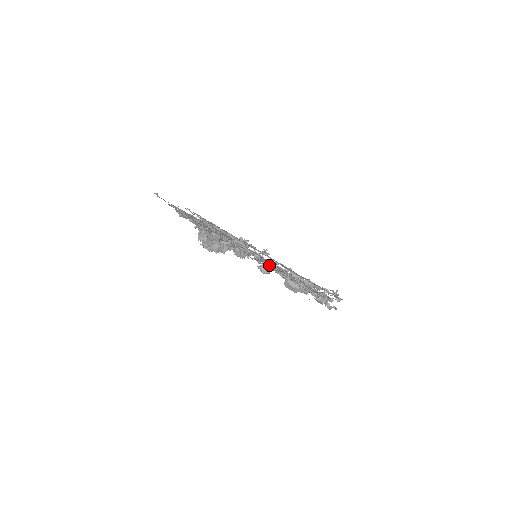
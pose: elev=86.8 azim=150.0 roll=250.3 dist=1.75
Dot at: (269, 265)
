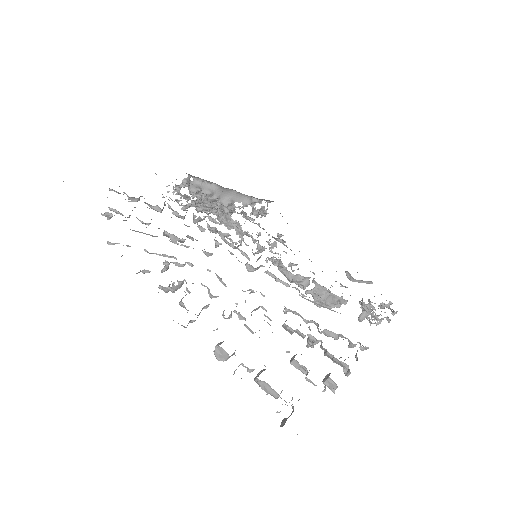
Dot at: occluded
